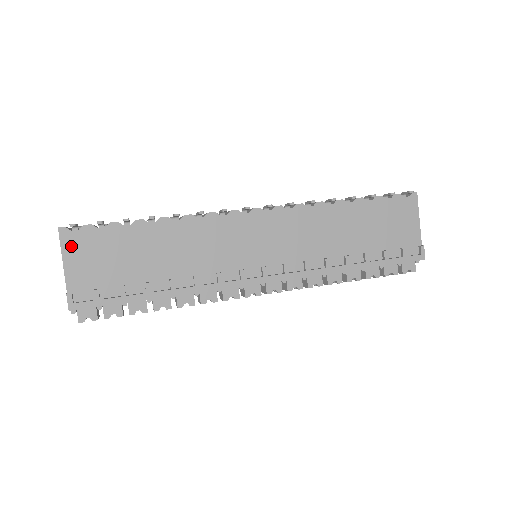
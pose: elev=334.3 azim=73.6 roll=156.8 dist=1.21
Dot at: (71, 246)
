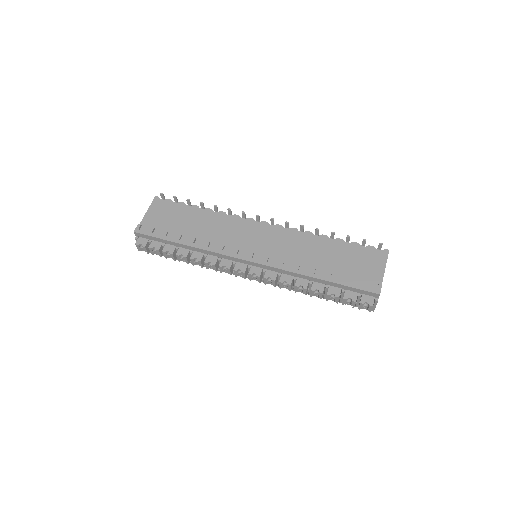
Dot at: (156, 206)
